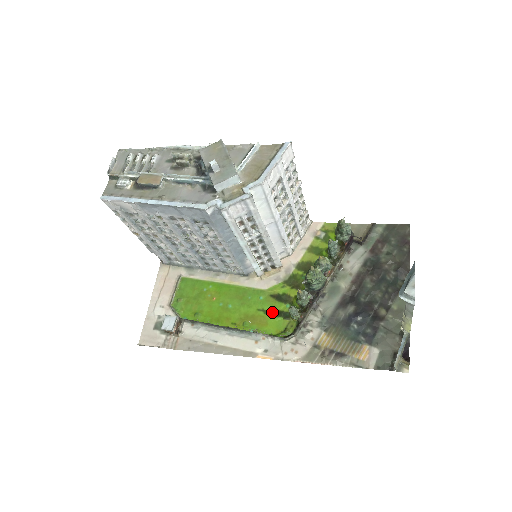
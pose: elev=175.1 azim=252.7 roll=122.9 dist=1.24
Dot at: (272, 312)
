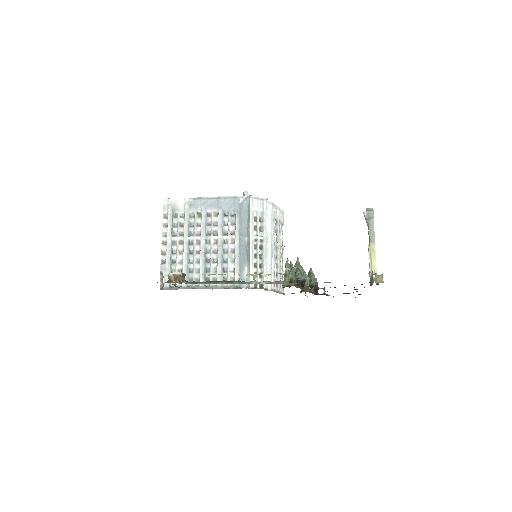
Dot at: occluded
